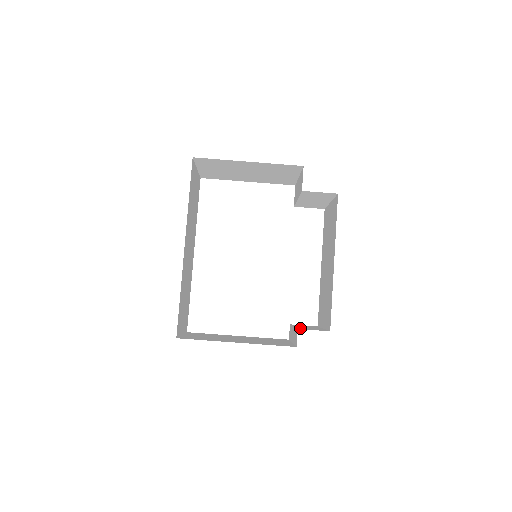
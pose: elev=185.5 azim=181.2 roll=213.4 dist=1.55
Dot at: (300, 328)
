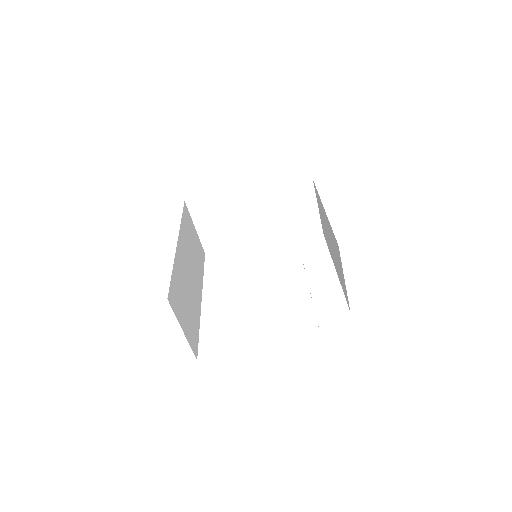
Dot at: occluded
